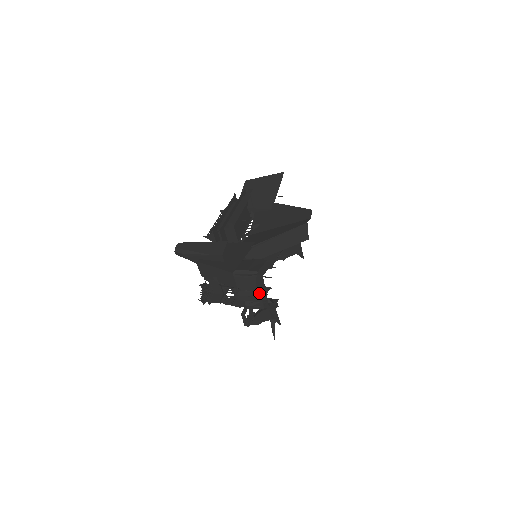
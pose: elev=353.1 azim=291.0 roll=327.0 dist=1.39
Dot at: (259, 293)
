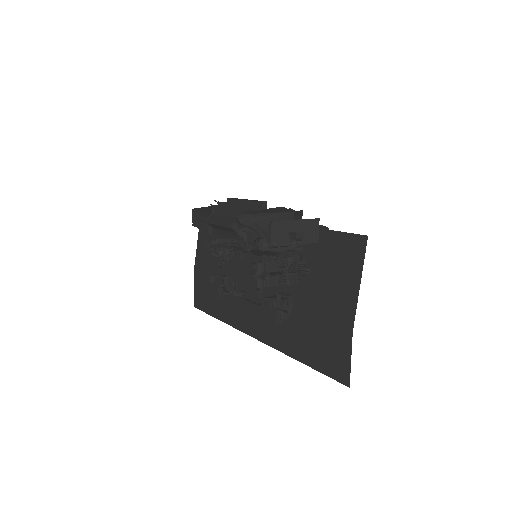
Dot at: occluded
